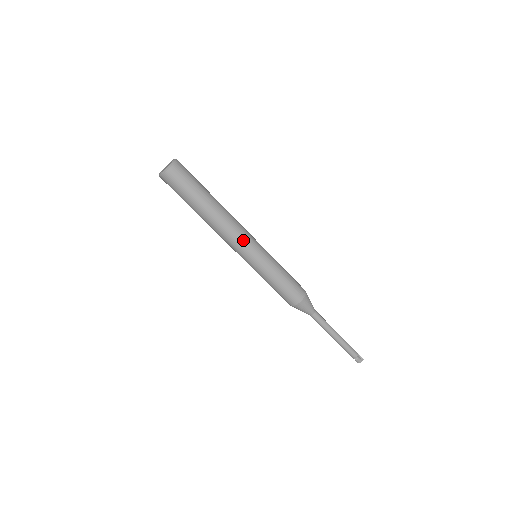
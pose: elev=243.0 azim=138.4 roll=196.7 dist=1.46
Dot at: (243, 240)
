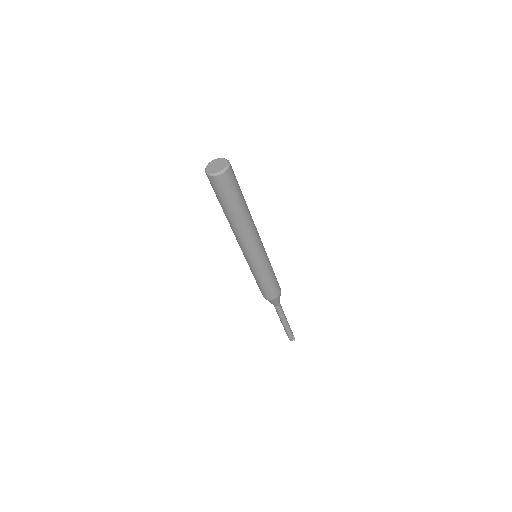
Dot at: (253, 248)
